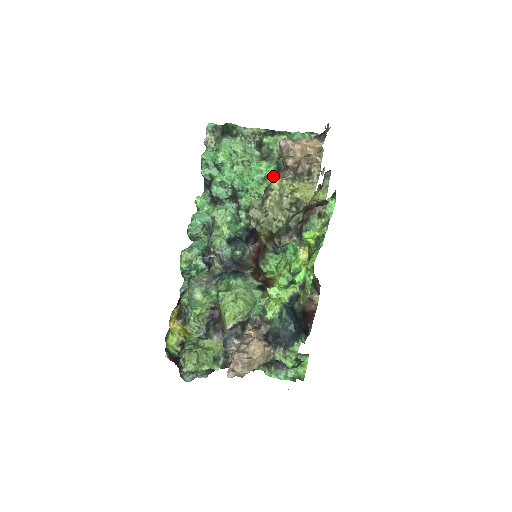
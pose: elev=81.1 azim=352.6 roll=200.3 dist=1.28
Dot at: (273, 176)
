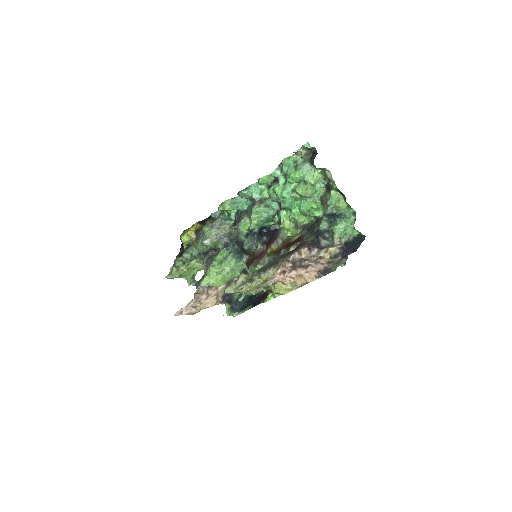
Dot at: (315, 218)
